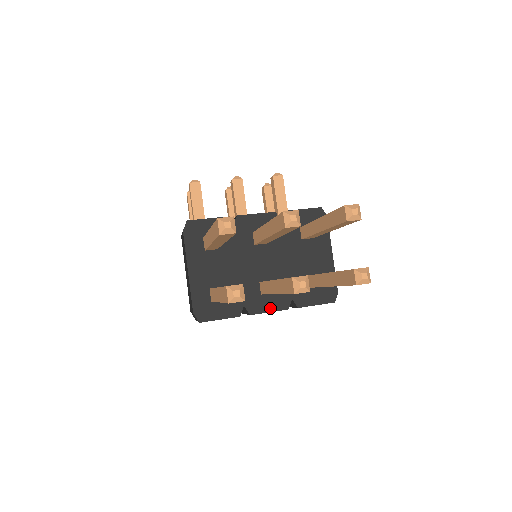
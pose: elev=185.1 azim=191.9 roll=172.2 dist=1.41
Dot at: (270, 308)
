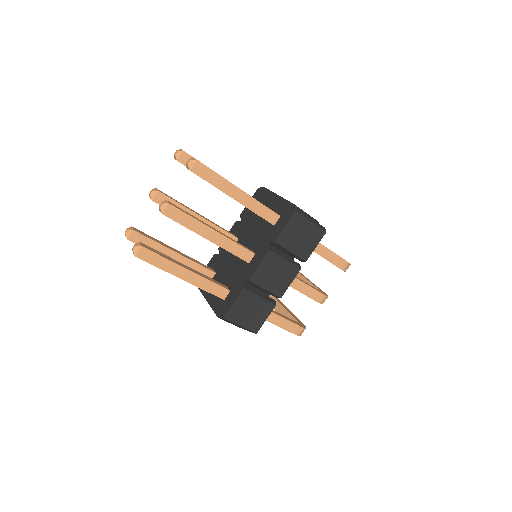
Dot at: (258, 263)
